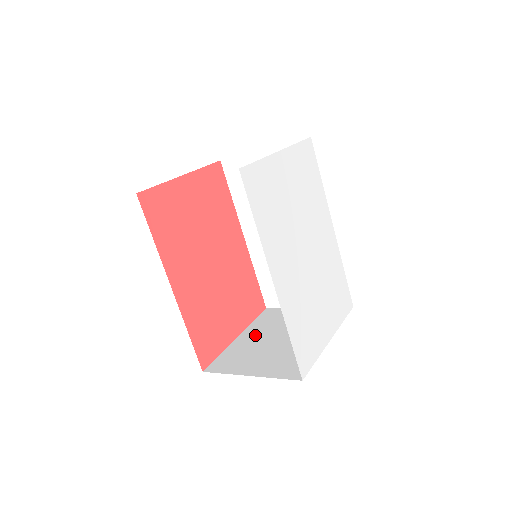
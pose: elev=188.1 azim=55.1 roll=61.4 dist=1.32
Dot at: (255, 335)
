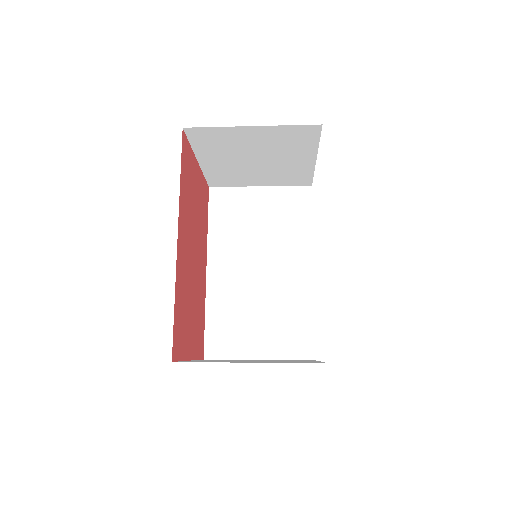
Dot at: occluded
